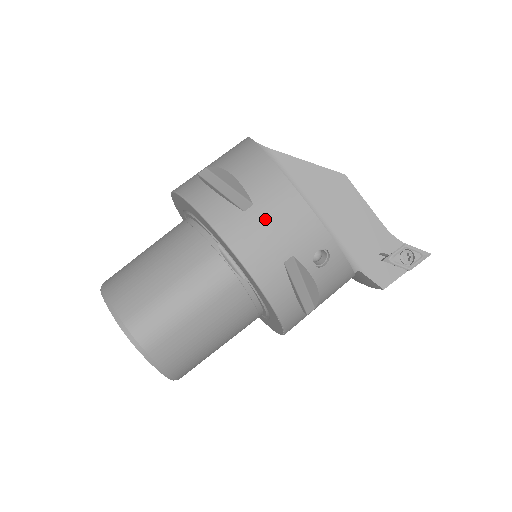
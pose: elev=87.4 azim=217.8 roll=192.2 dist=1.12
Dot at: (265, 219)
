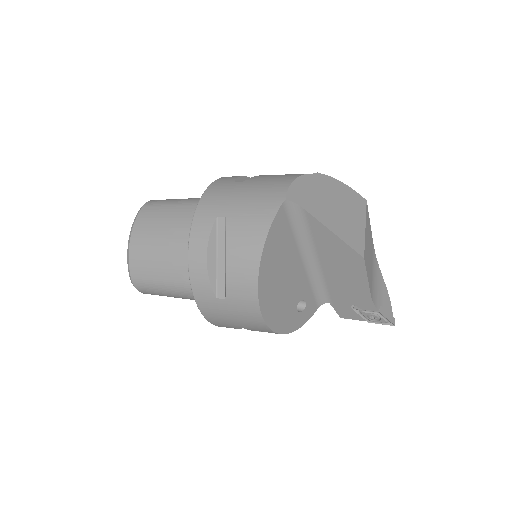
Dot at: (229, 310)
